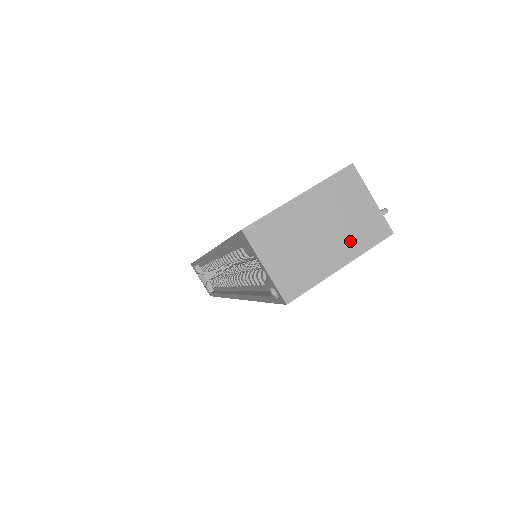
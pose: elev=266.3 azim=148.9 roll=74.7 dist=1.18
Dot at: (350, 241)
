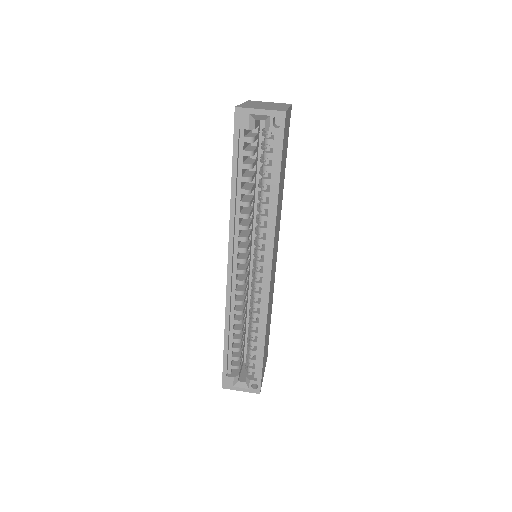
Dot at: (280, 105)
